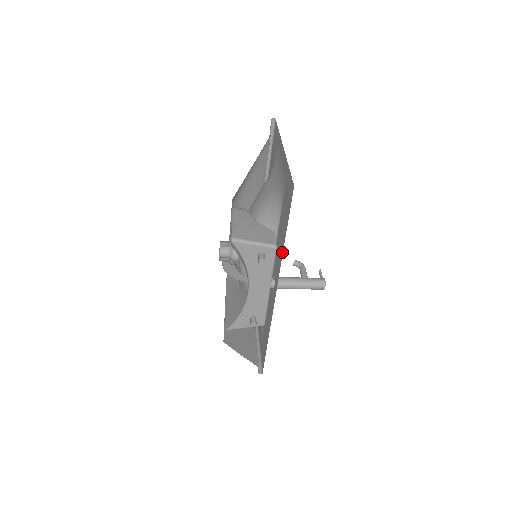
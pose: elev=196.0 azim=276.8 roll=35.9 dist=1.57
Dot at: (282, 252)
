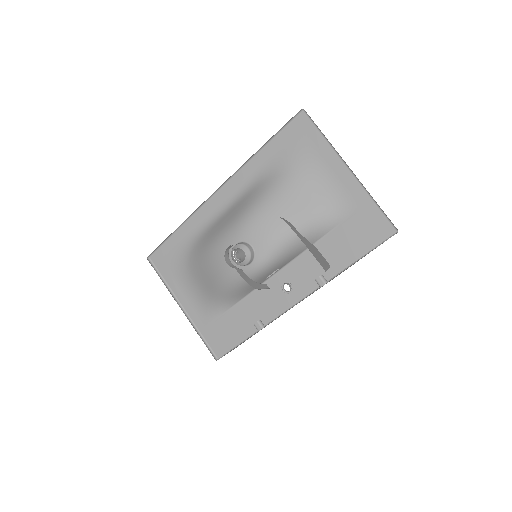
Dot at: (336, 273)
